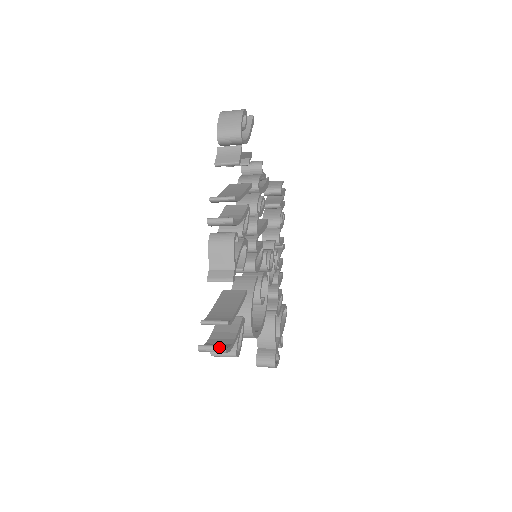
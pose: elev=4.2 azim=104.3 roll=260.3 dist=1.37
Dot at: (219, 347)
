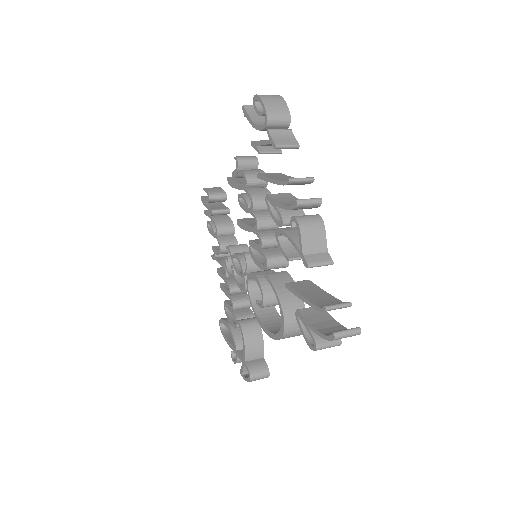
Dot at: (355, 329)
